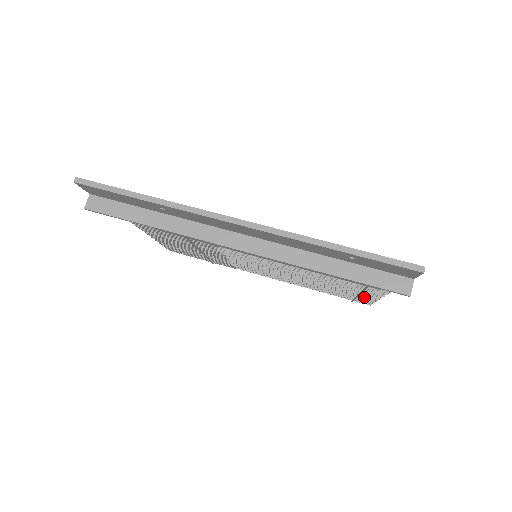
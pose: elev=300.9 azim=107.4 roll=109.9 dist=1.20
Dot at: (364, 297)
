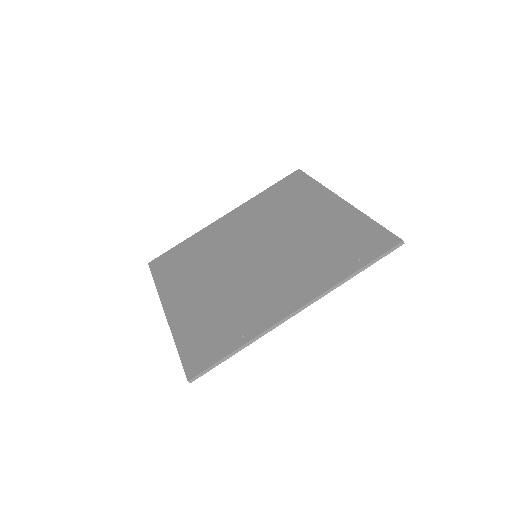
Dot at: (309, 188)
